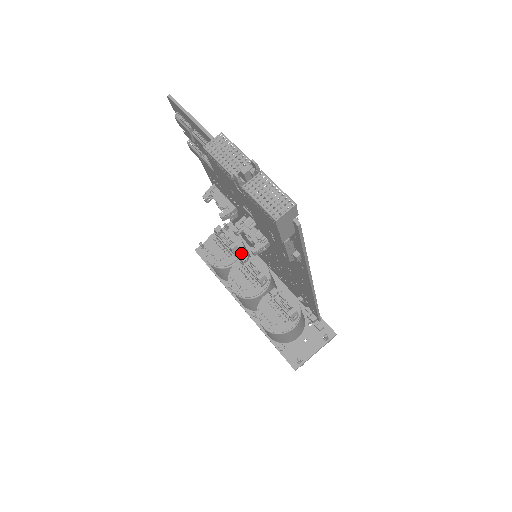
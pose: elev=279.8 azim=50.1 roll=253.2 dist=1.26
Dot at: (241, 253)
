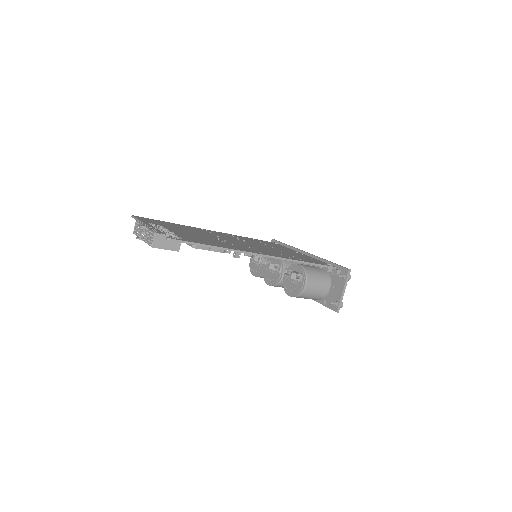
Dot at: (266, 258)
